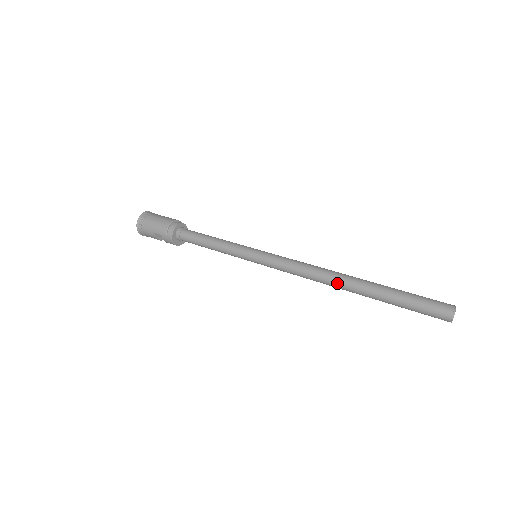
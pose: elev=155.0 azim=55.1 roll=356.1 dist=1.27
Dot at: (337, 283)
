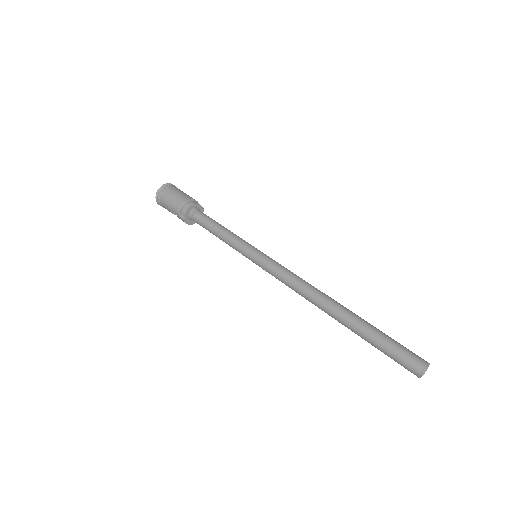
Dot at: (322, 308)
